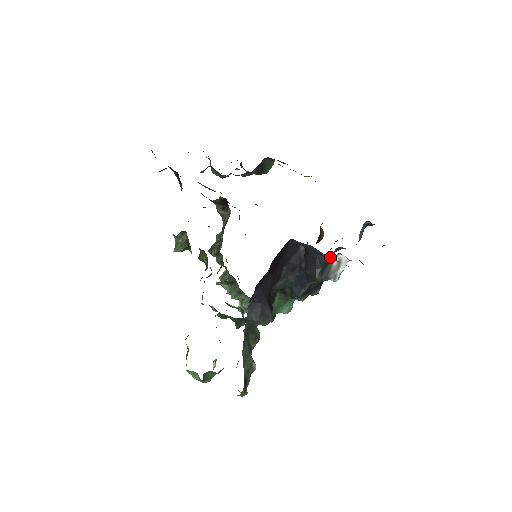
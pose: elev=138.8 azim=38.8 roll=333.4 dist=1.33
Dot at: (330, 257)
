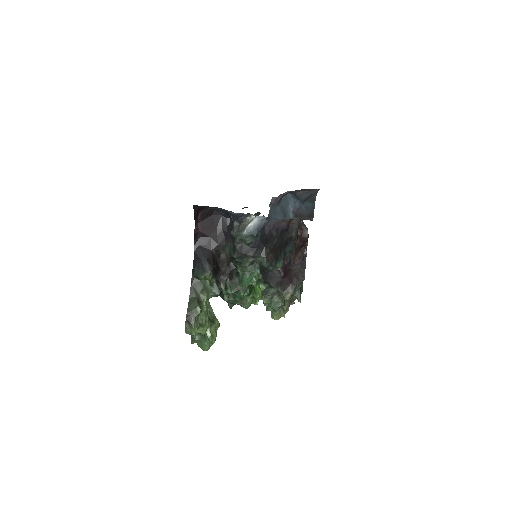
Dot at: (225, 210)
